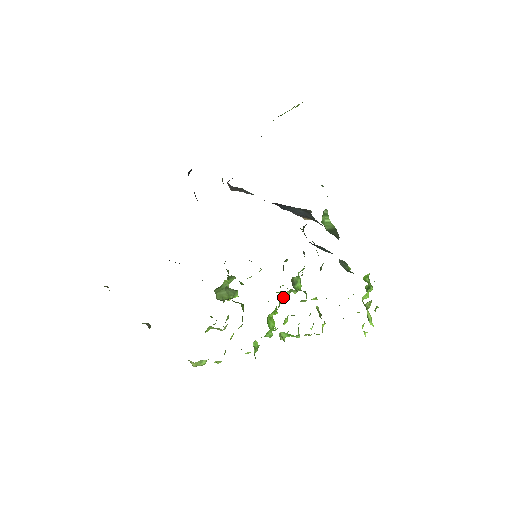
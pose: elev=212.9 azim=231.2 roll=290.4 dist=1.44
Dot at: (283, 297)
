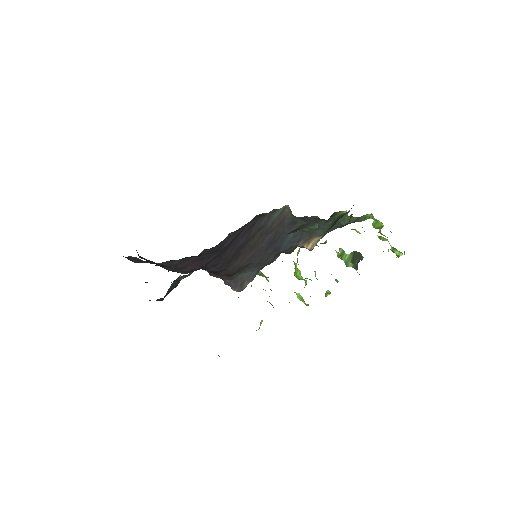
Dot at: occluded
